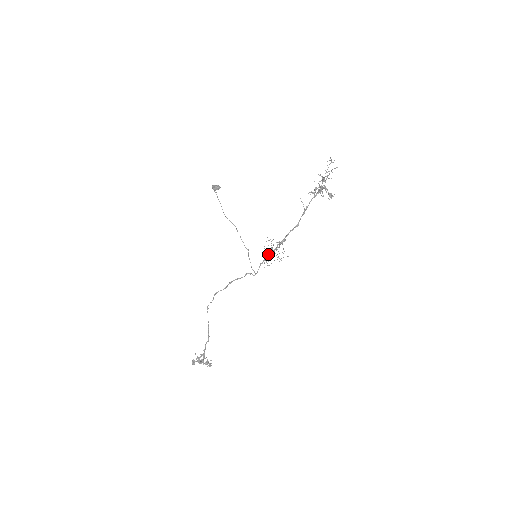
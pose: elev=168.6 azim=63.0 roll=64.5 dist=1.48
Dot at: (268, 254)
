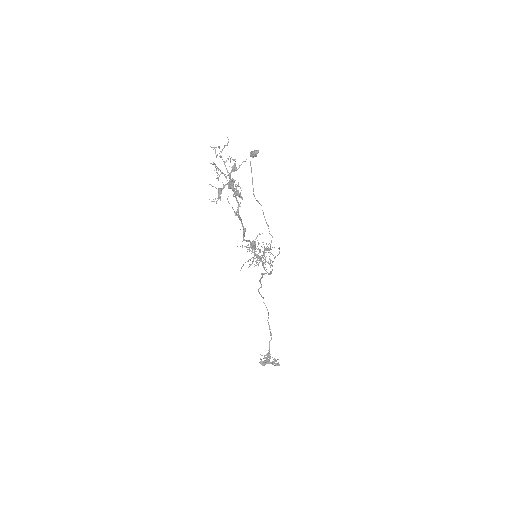
Dot at: occluded
